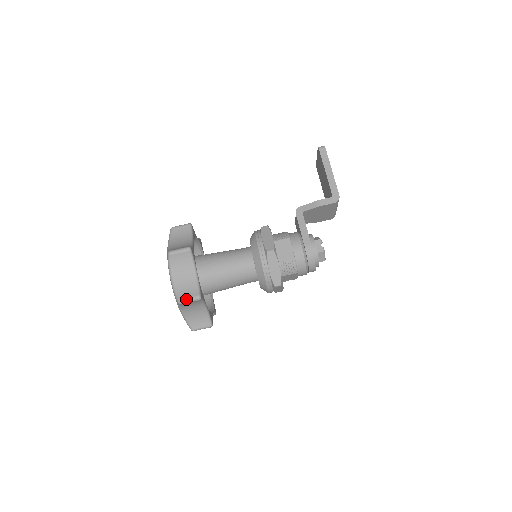
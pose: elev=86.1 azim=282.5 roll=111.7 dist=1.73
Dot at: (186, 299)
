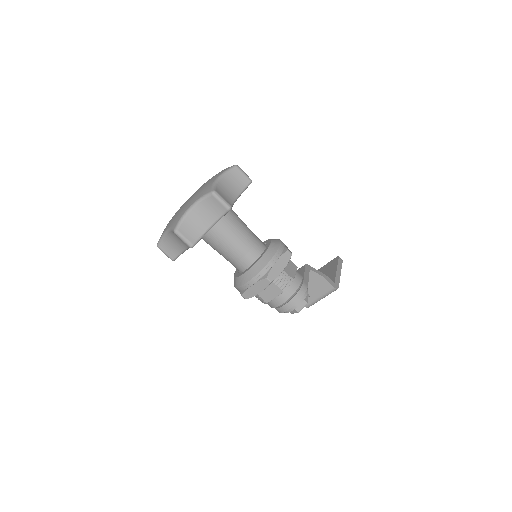
Dot at: (221, 196)
